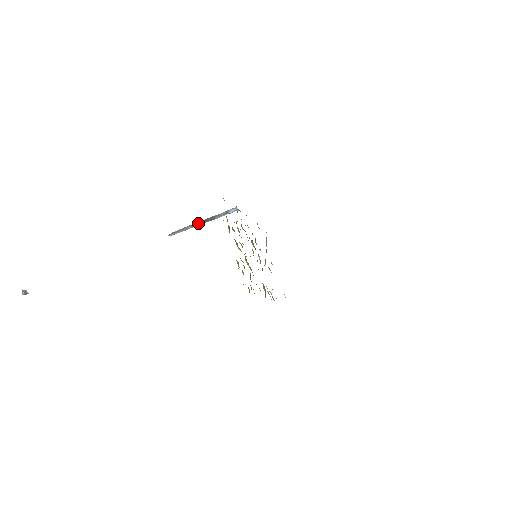
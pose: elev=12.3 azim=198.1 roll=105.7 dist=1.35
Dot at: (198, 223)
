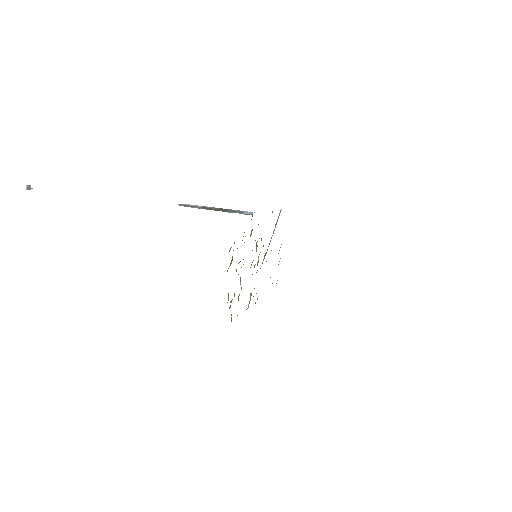
Dot at: (211, 208)
